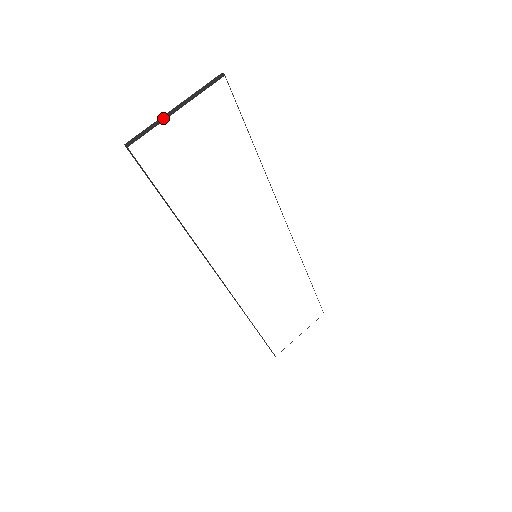
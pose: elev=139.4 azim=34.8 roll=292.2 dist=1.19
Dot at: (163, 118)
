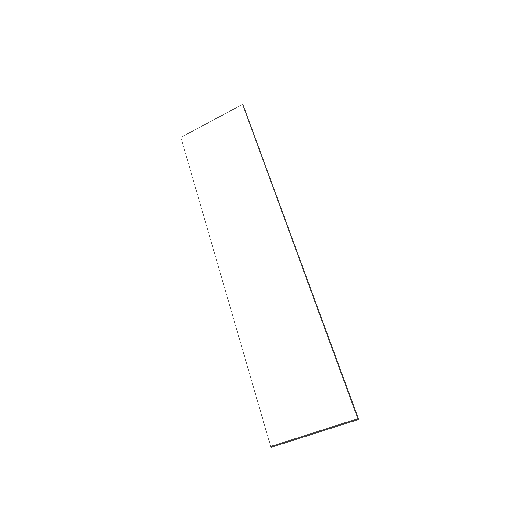
Dot at: (203, 125)
